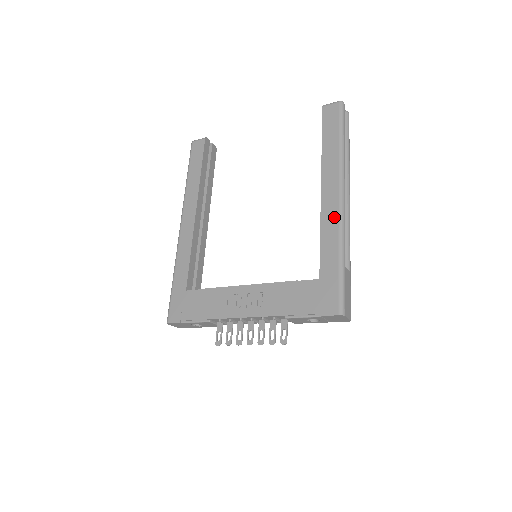
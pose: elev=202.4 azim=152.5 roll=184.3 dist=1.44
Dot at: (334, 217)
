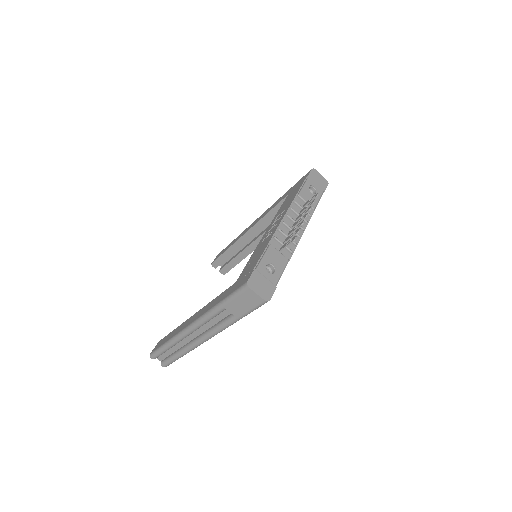
Dot at: (264, 213)
